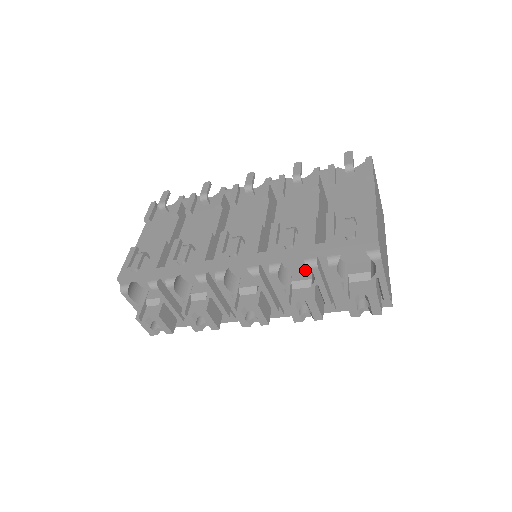
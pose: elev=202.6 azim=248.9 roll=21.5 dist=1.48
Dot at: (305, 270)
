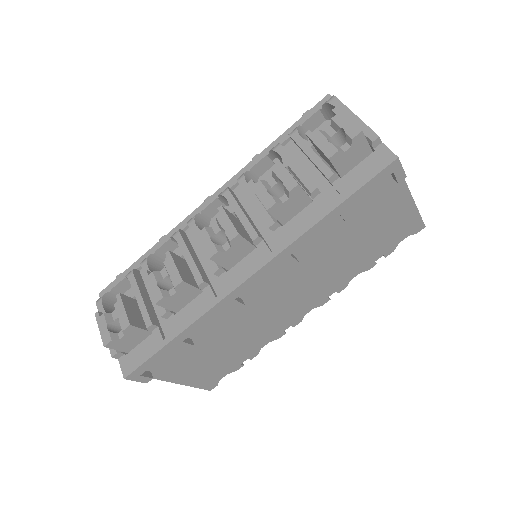
Dot at: occluded
